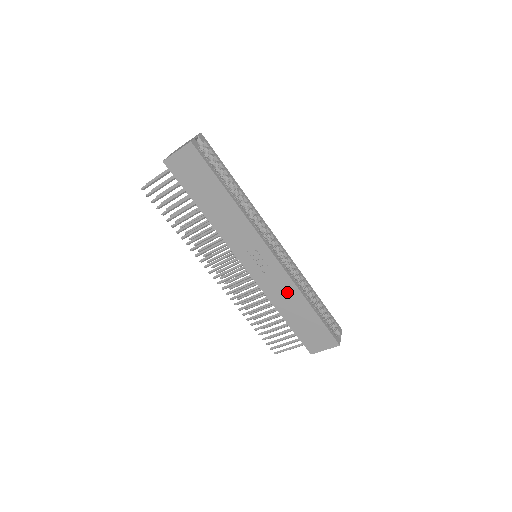
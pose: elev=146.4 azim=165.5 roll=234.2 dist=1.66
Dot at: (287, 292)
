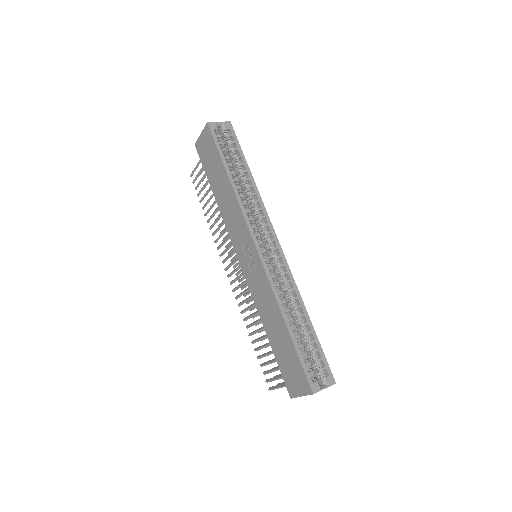
Dot at: (268, 301)
